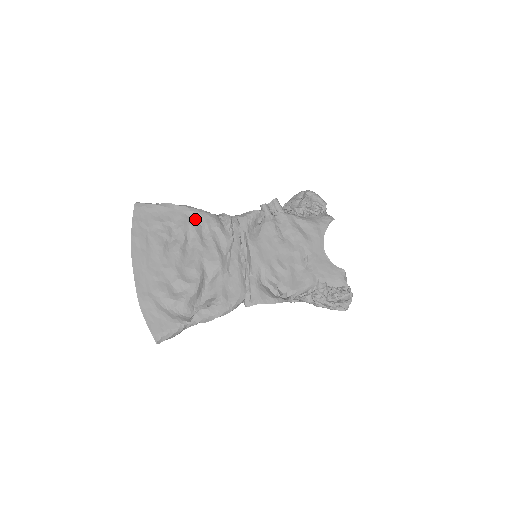
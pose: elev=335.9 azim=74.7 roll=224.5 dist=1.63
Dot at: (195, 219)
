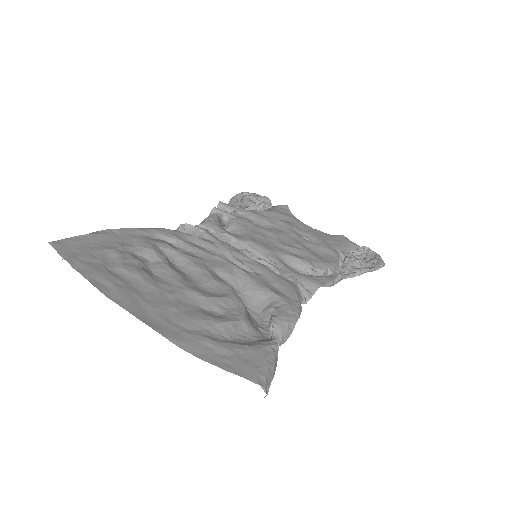
Dot at: (154, 238)
